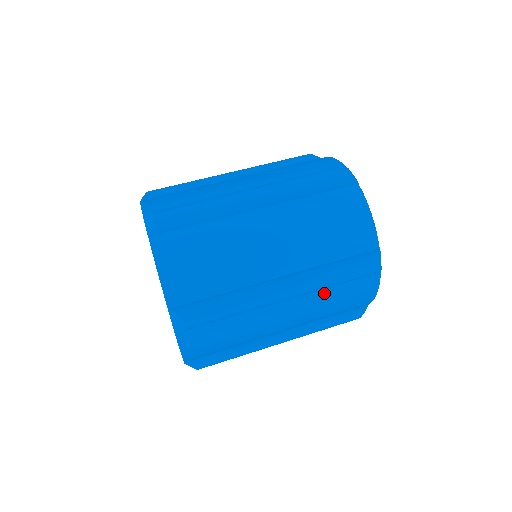
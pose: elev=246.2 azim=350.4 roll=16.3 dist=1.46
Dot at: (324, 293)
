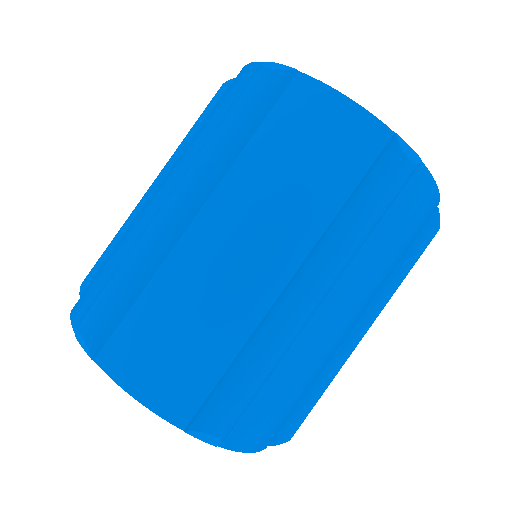
Dot at: (366, 249)
